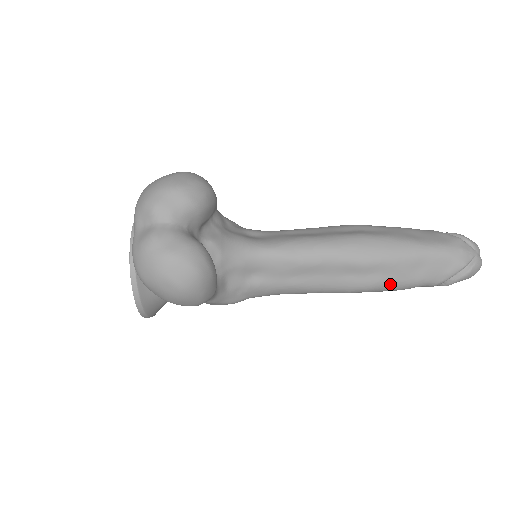
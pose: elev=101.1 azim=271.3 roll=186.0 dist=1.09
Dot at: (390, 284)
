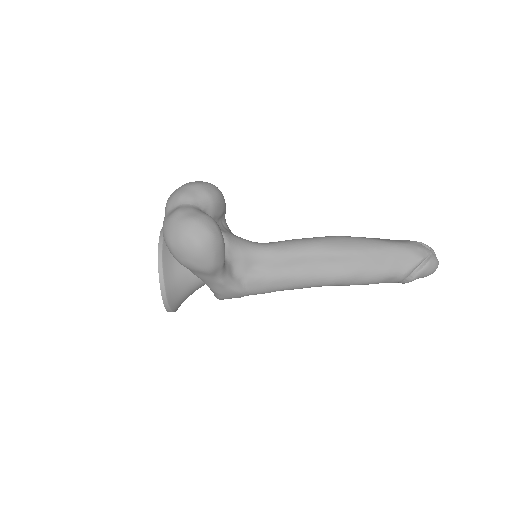
Dot at: (364, 273)
